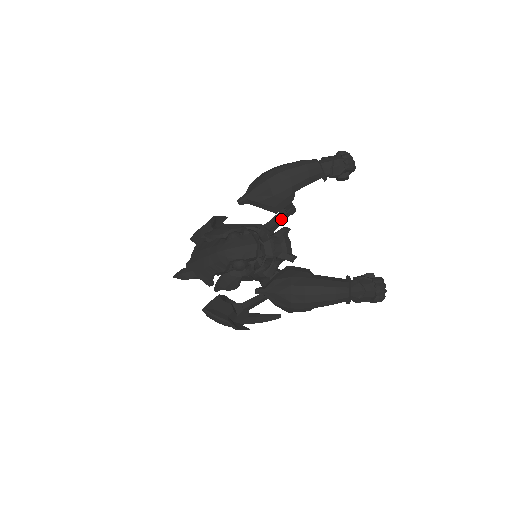
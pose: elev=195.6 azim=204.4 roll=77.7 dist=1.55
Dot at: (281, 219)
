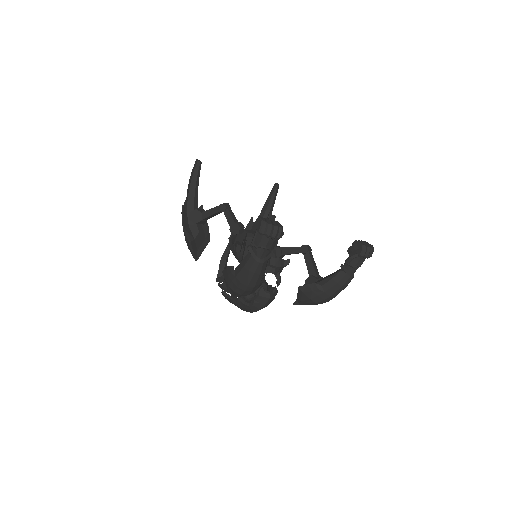
Dot at: occluded
